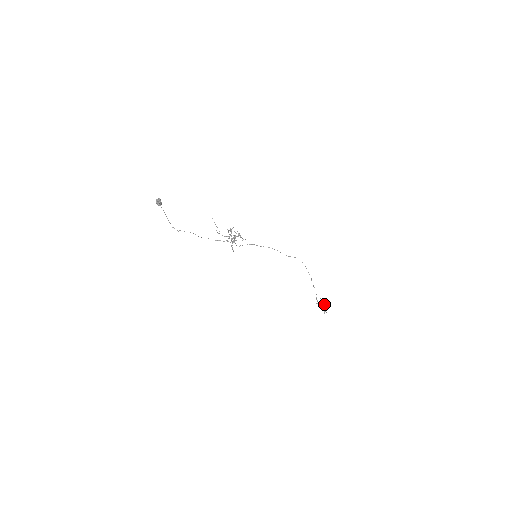
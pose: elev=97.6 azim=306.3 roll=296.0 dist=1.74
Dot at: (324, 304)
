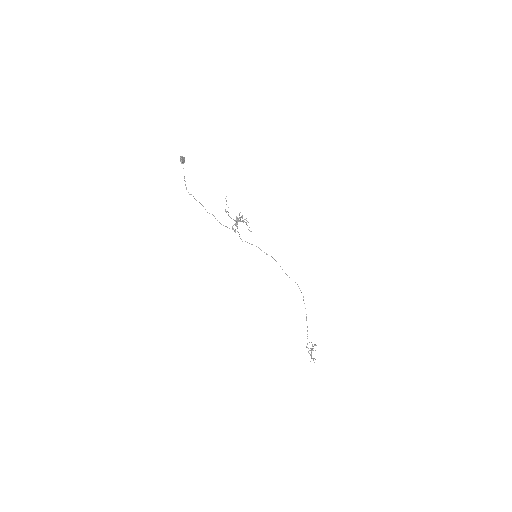
Dot at: occluded
